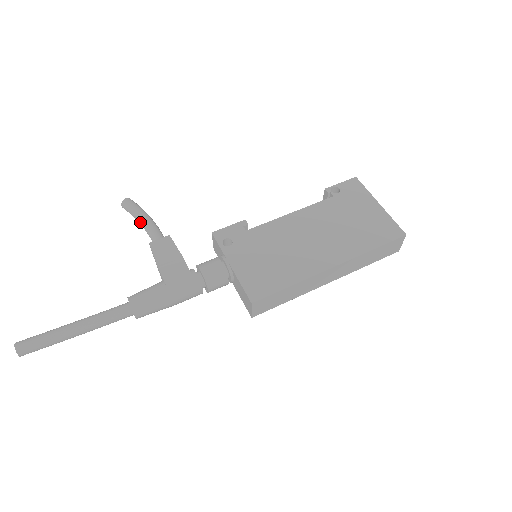
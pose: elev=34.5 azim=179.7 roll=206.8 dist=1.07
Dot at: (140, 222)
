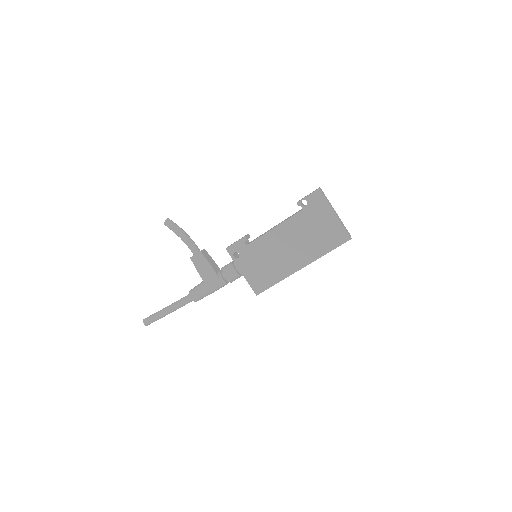
Dot at: occluded
